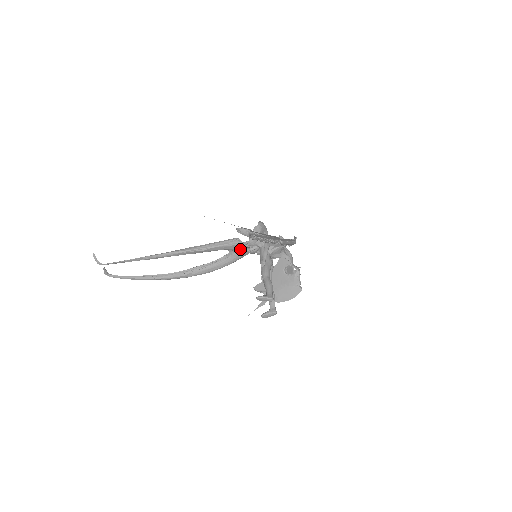
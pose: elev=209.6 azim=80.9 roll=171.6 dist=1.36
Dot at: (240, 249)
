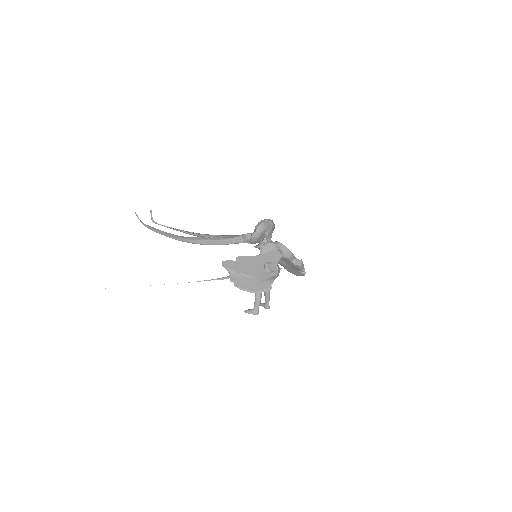
Dot at: occluded
